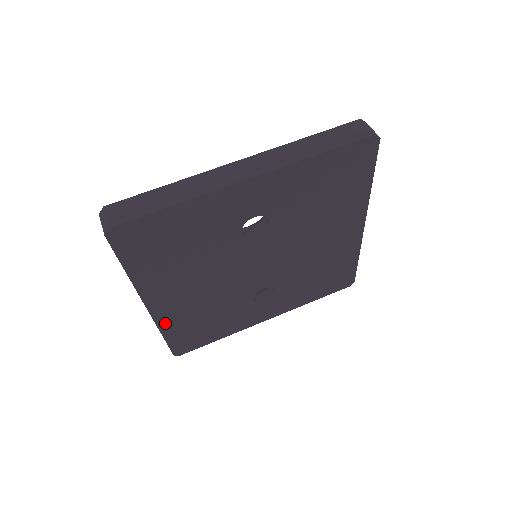
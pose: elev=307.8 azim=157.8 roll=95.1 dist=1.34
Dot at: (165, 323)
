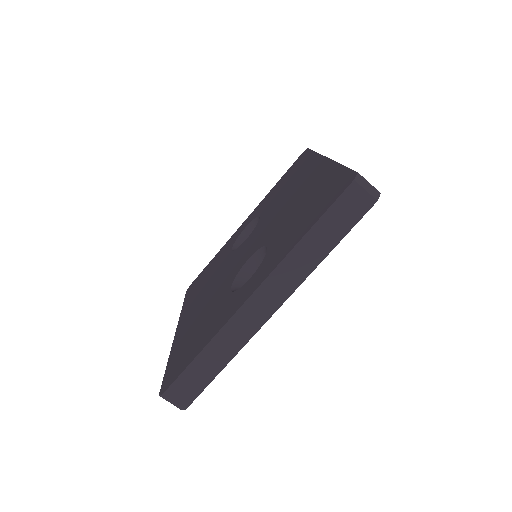
Dot at: occluded
